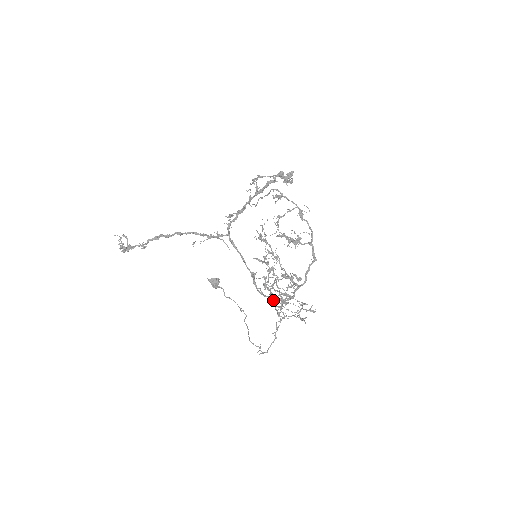
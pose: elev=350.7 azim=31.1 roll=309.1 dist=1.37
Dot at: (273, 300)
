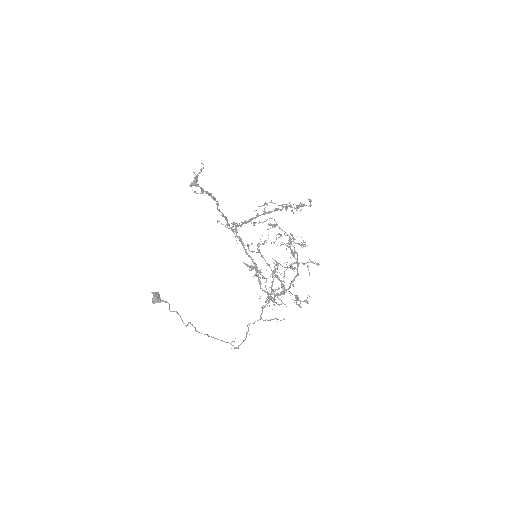
Dot at: (272, 289)
